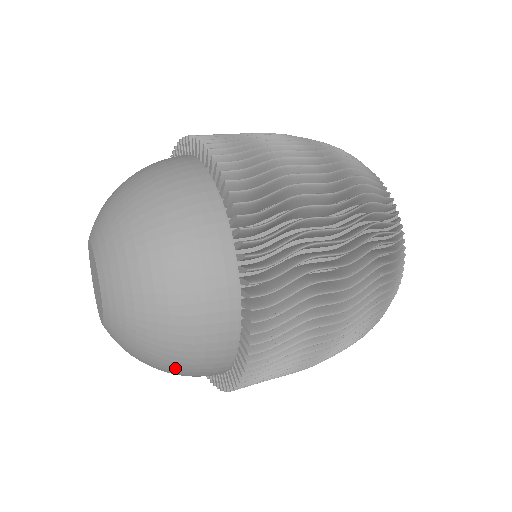
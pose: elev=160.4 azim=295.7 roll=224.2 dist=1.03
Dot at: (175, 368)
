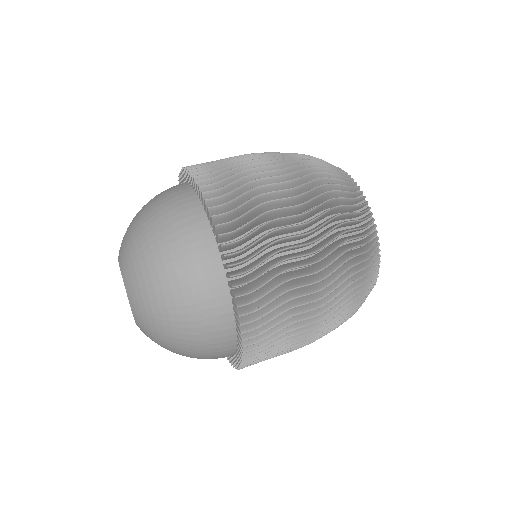
Dot at: (187, 325)
